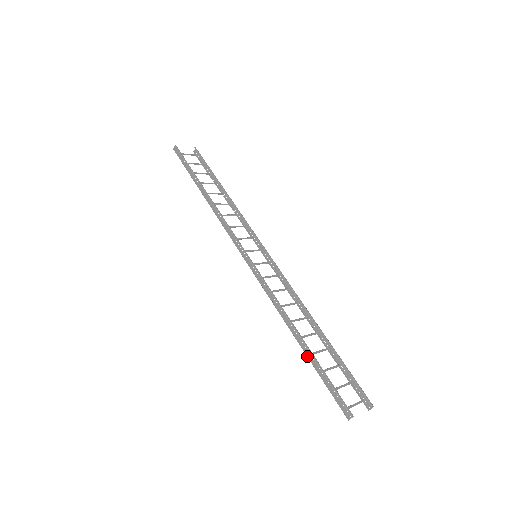
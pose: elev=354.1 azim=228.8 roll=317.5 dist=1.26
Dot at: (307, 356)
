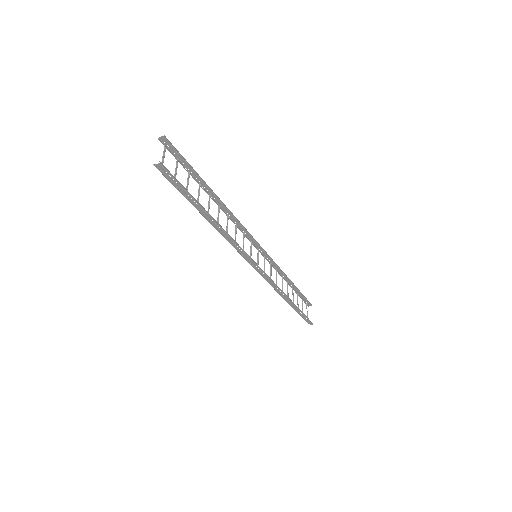
Dot at: (294, 309)
